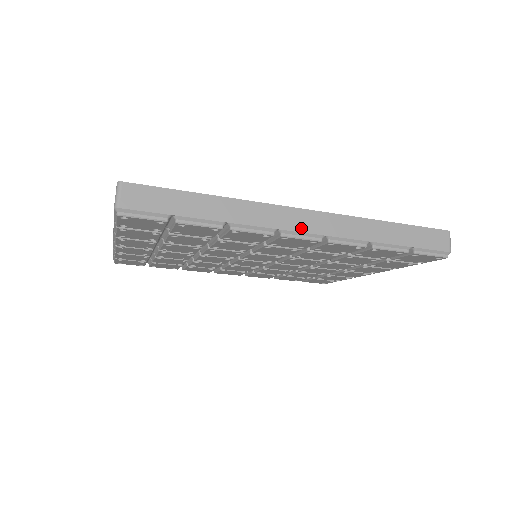
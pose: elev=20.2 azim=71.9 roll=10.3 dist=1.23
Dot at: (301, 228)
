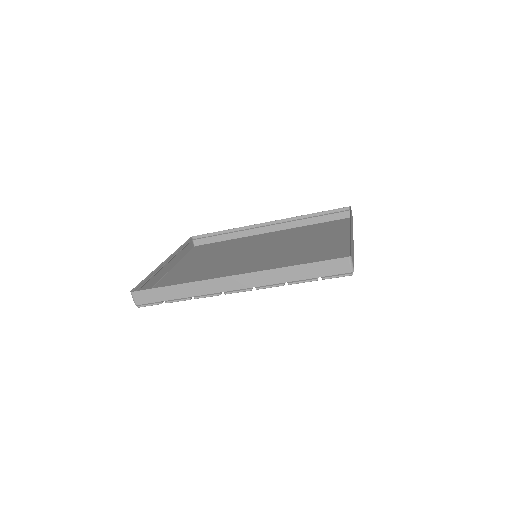
Dot at: (234, 288)
